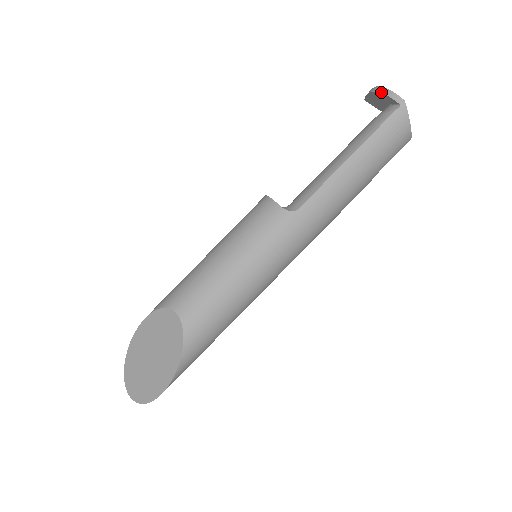
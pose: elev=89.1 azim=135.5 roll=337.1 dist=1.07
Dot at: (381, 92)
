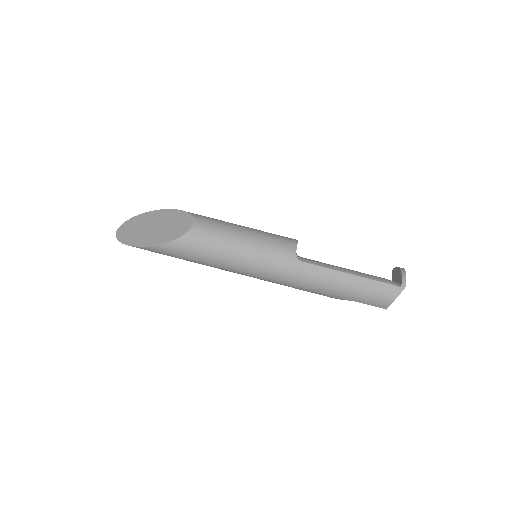
Dot at: (402, 272)
